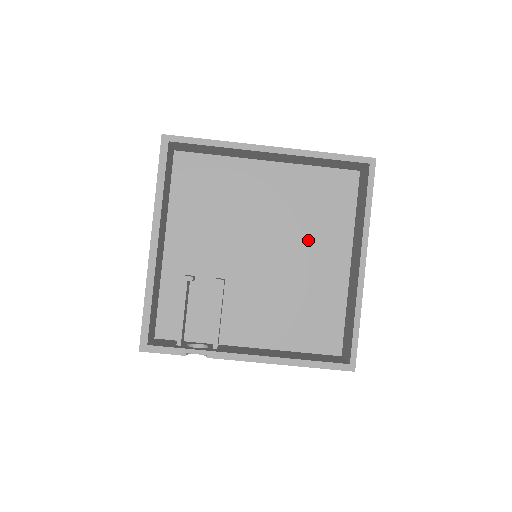
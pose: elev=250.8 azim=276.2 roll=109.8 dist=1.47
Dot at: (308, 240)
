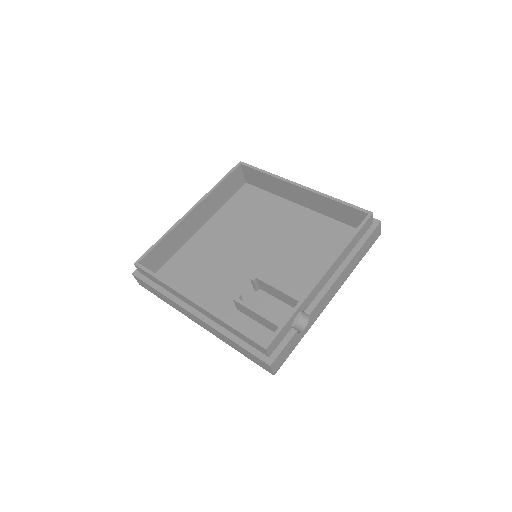
Dot at: (269, 224)
